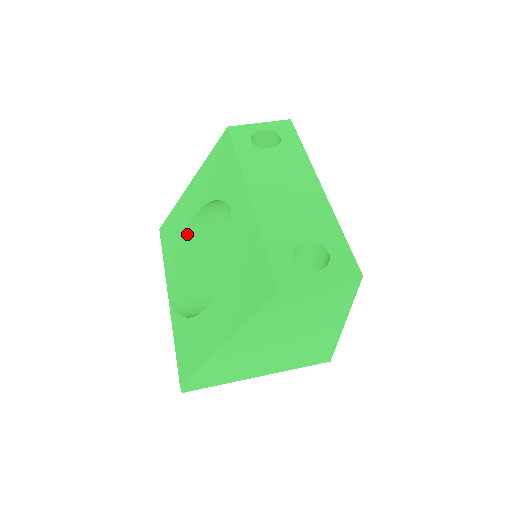
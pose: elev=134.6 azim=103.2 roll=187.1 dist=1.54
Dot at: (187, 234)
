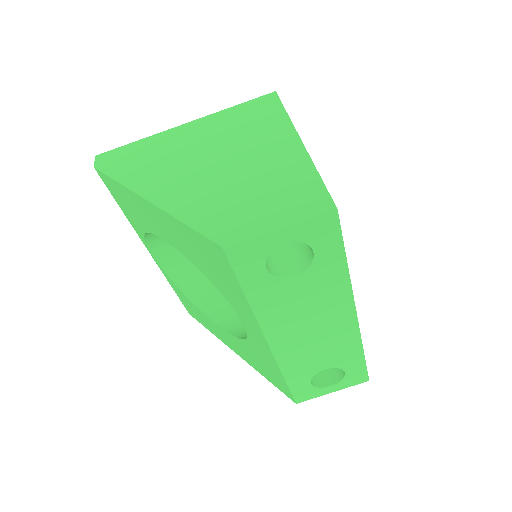
Dot at: occluded
